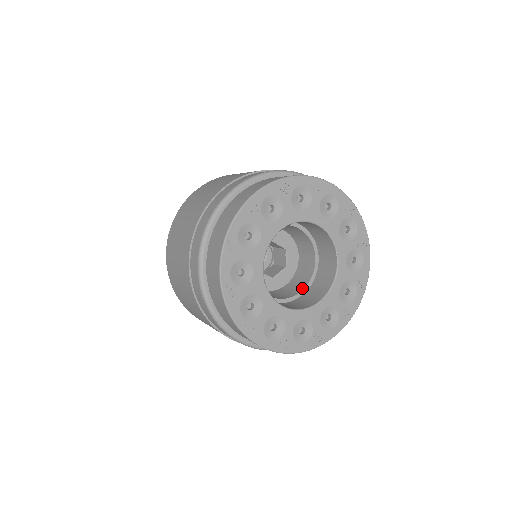
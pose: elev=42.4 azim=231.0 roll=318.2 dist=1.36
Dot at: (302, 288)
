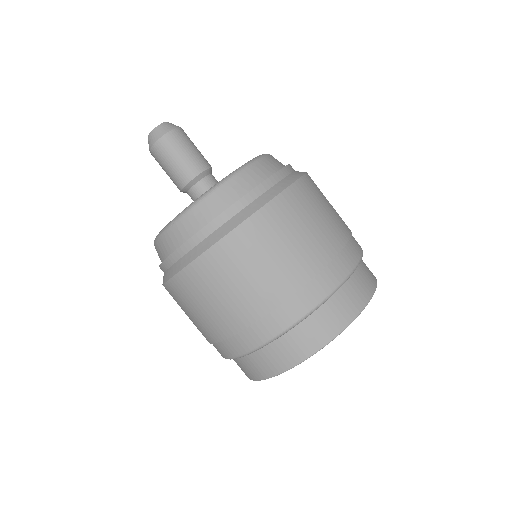
Dot at: occluded
